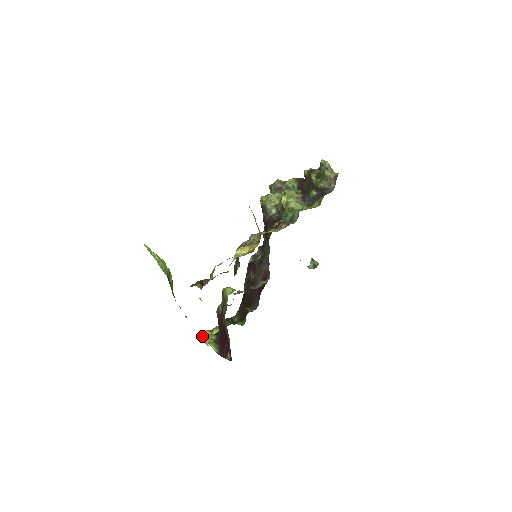
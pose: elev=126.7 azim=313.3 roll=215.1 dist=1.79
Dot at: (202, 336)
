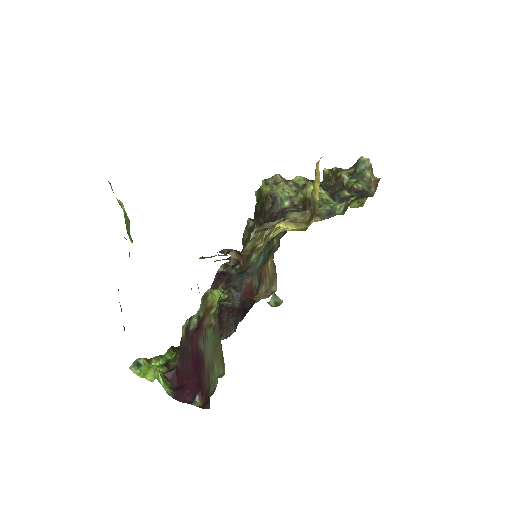
Dot at: (136, 366)
